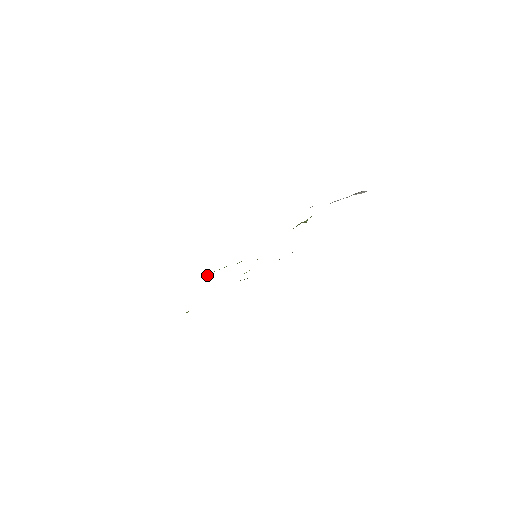
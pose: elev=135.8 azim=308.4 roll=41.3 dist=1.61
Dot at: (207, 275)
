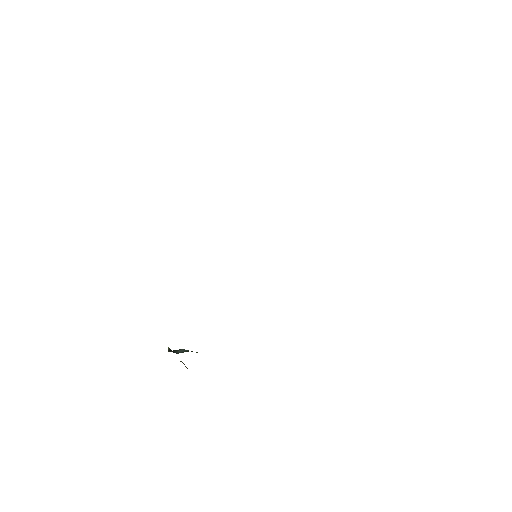
Dot at: occluded
